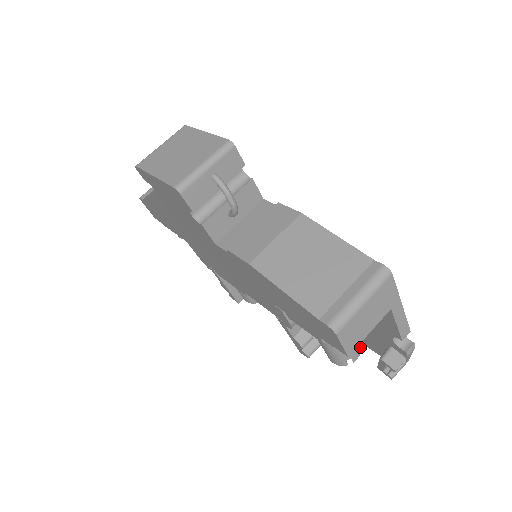
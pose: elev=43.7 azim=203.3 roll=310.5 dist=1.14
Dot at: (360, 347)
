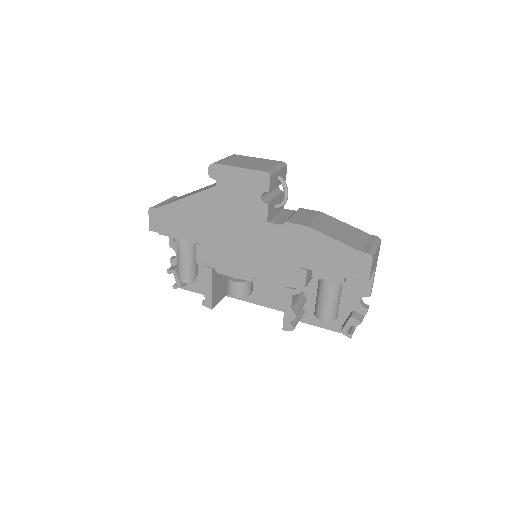
Dot at: occluded
